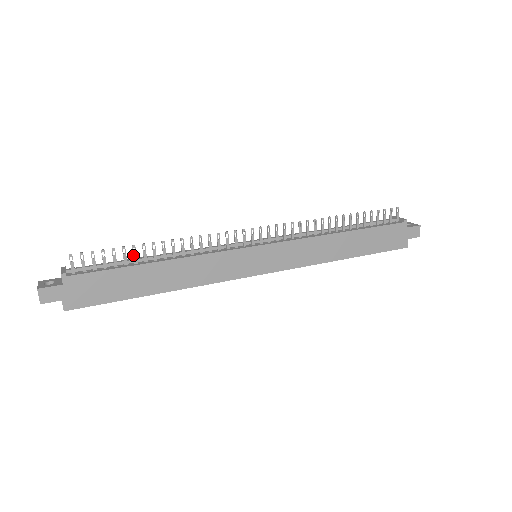
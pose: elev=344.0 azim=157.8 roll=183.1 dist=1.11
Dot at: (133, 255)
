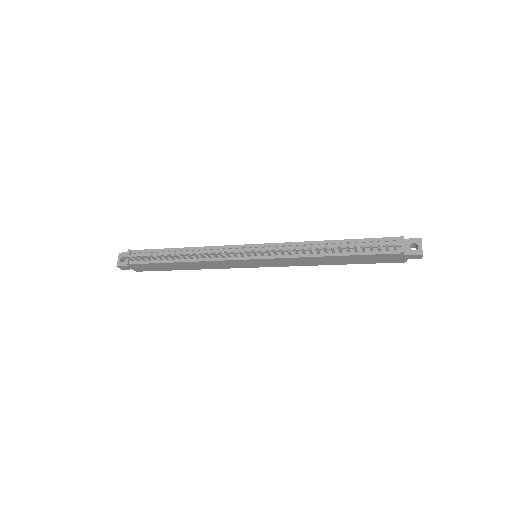
Dot at: occluded
